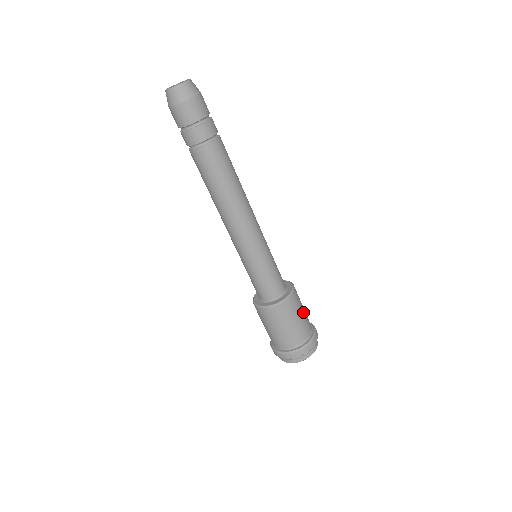
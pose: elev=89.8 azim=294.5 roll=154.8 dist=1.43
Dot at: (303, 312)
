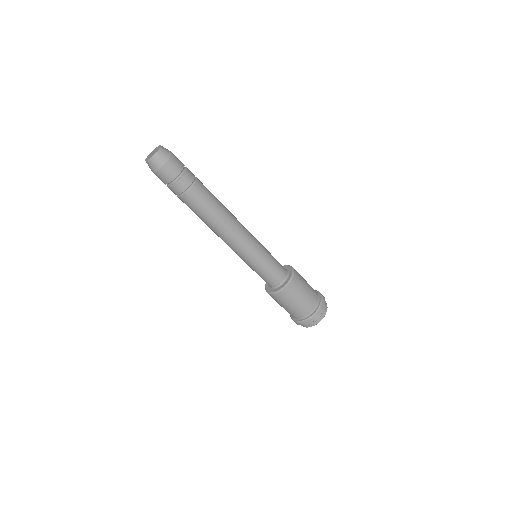
Dot at: (307, 283)
